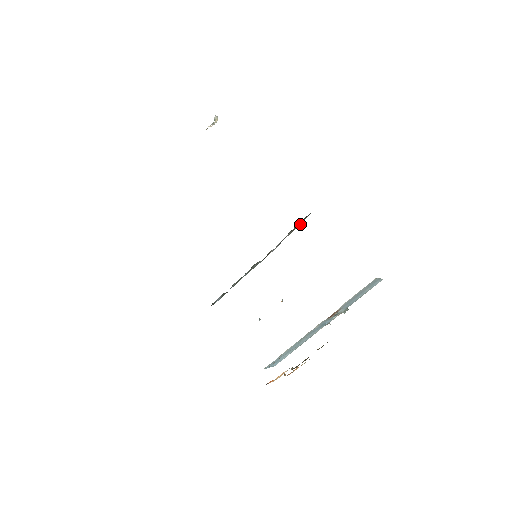
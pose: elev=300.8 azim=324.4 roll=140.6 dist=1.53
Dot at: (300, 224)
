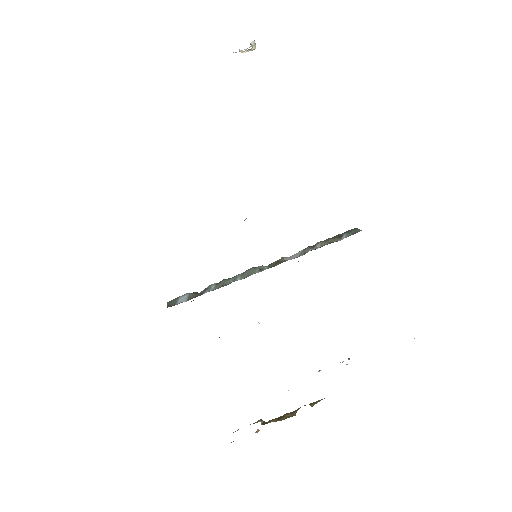
Dot at: (342, 238)
